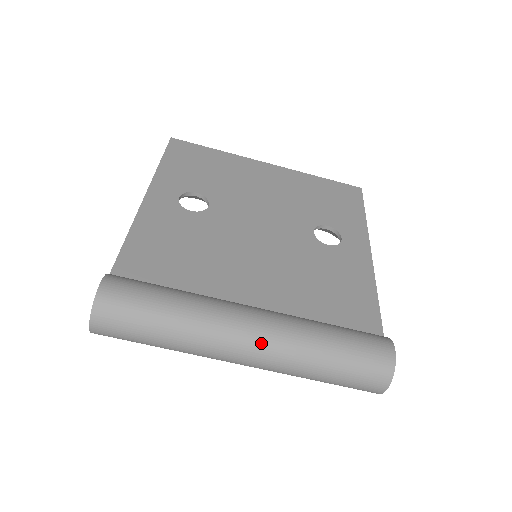
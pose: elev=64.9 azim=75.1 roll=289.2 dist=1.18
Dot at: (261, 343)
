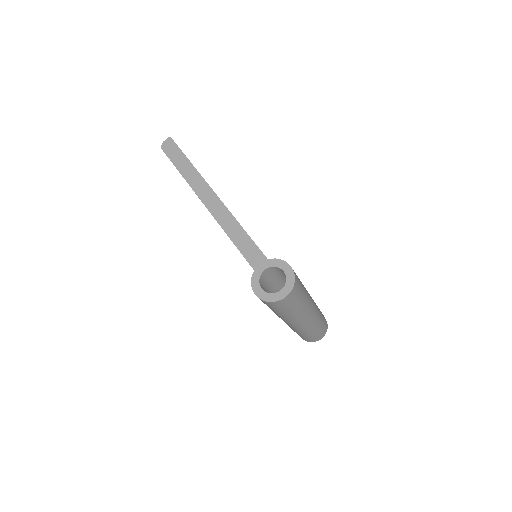
Dot at: (316, 311)
